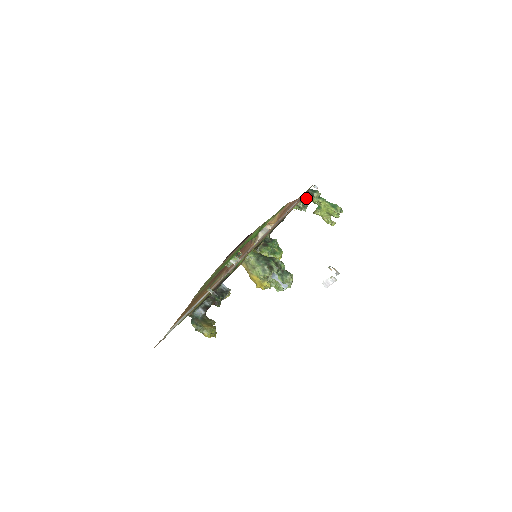
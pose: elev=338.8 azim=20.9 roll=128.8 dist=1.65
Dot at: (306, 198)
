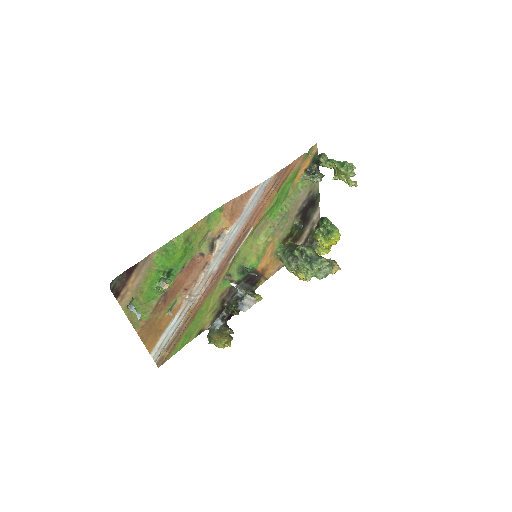
Dot at: occluded
